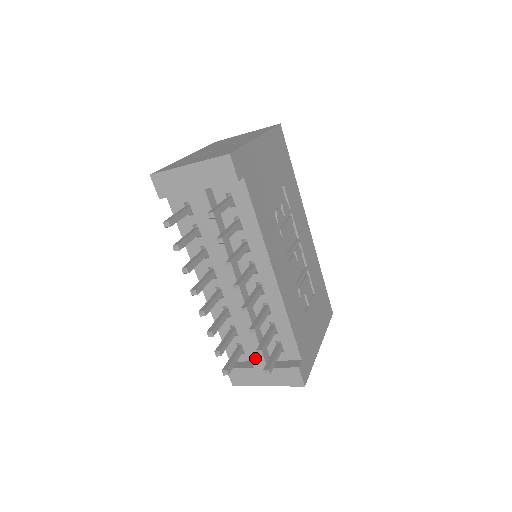
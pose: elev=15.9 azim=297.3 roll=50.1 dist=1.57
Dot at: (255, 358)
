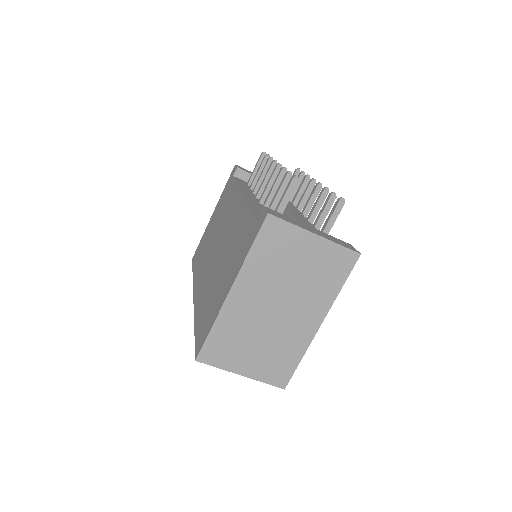
Dot at: (302, 220)
